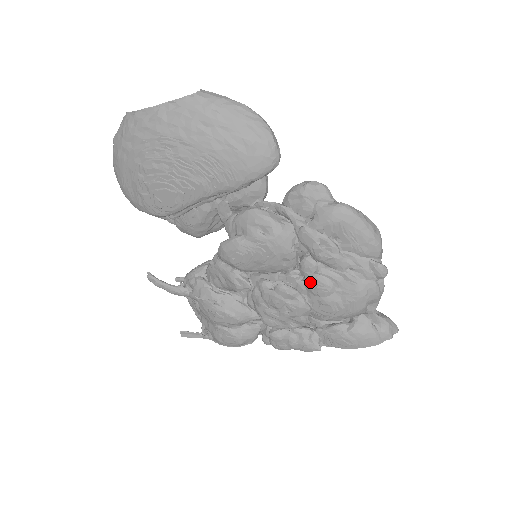
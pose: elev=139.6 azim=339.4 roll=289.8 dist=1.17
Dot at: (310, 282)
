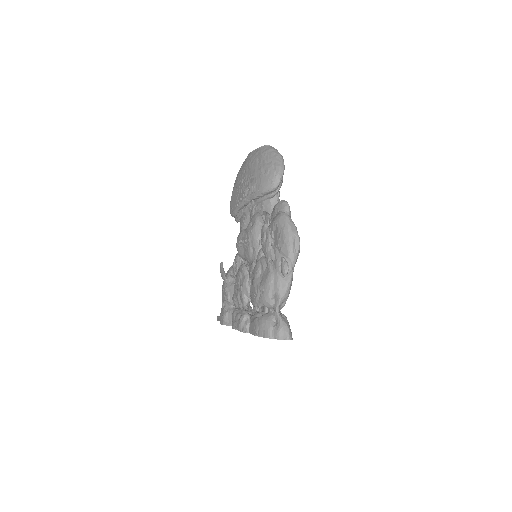
Dot at: (255, 266)
